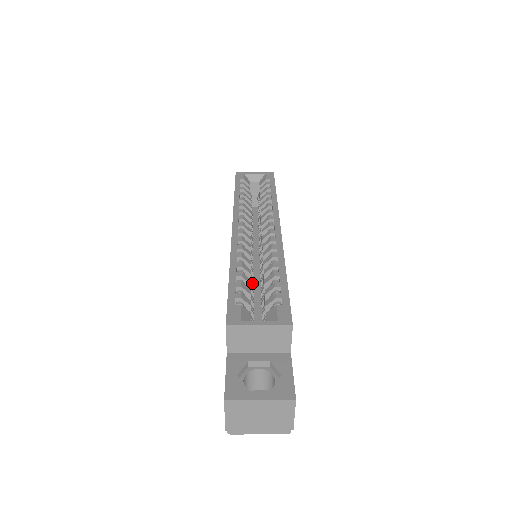
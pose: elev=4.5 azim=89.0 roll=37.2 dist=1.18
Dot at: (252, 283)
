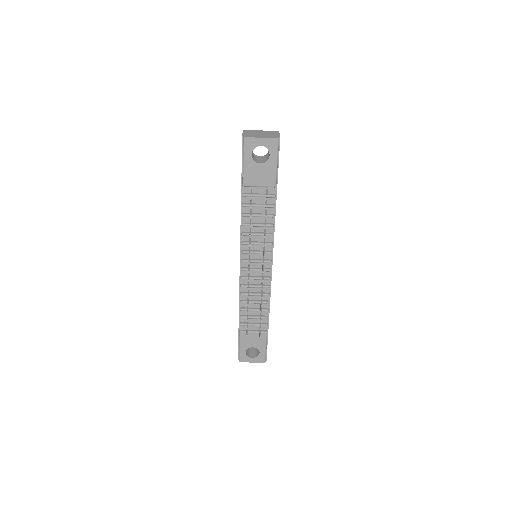
Dot at: occluded
